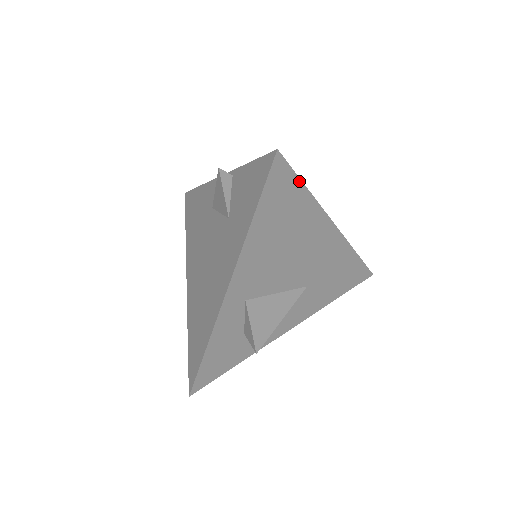
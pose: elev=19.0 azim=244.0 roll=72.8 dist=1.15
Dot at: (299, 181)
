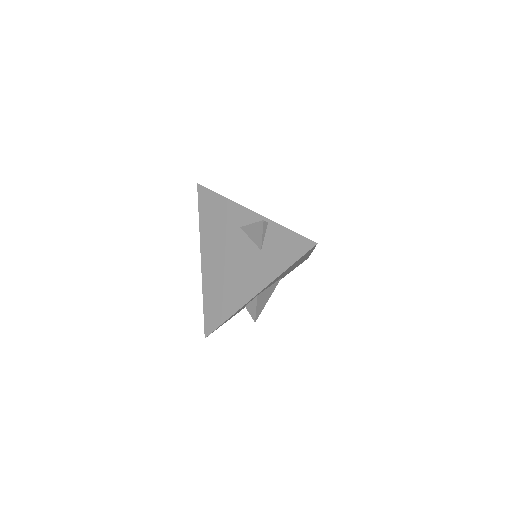
Dot at: (314, 247)
